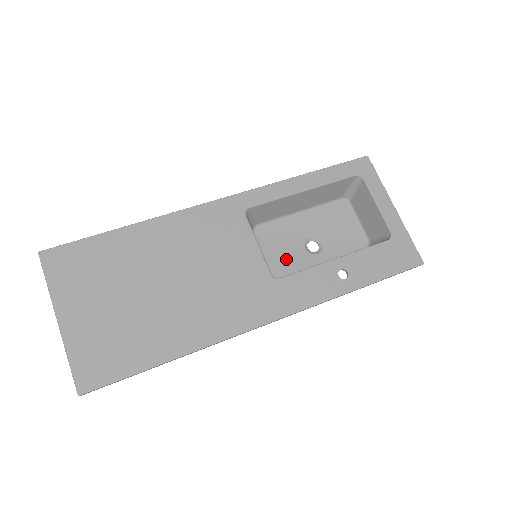
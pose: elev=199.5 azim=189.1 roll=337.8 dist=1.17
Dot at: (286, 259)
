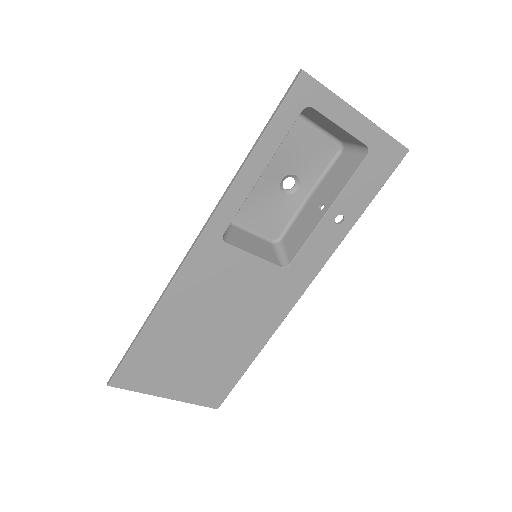
Dot at: (274, 218)
